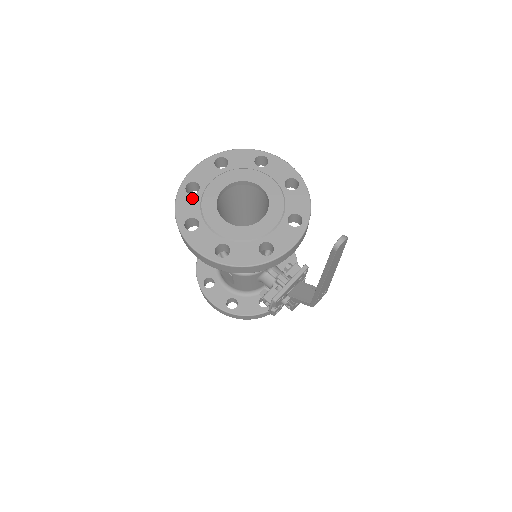
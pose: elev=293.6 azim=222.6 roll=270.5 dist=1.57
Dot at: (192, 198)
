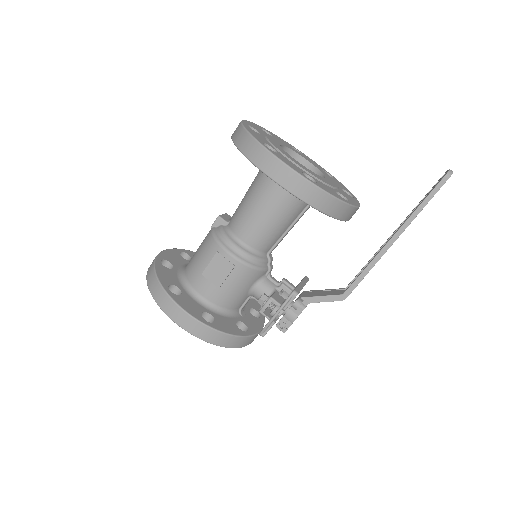
Dot at: (258, 134)
